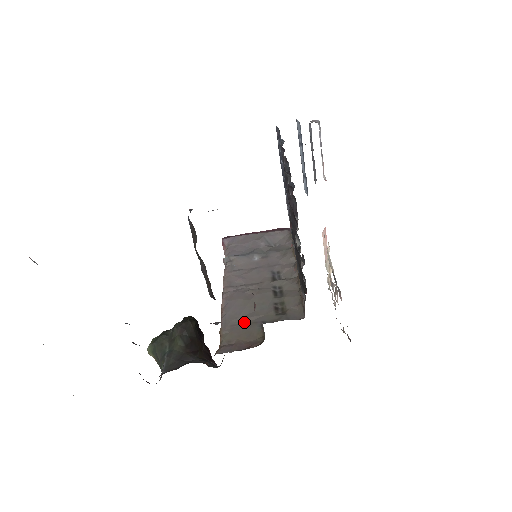
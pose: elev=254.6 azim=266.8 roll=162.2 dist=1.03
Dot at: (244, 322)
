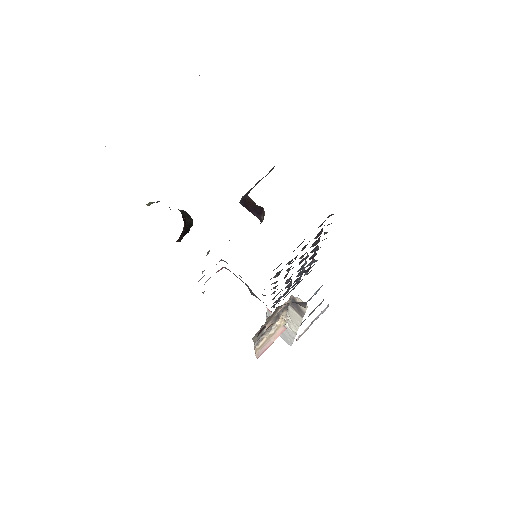
Dot at: occluded
